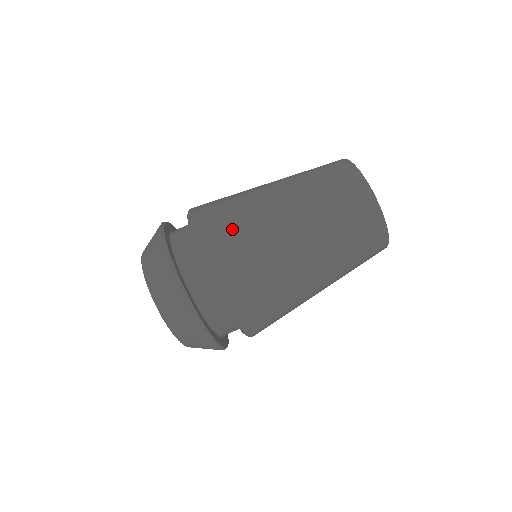
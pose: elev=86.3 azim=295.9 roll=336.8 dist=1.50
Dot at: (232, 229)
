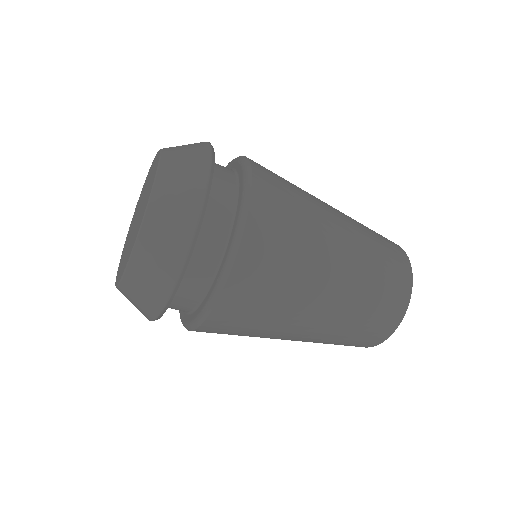
Dot at: occluded
